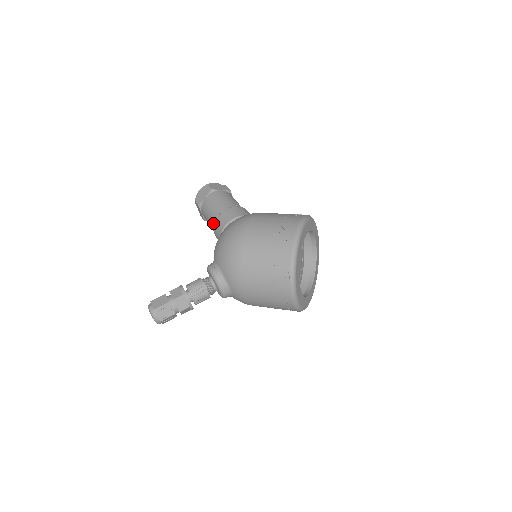
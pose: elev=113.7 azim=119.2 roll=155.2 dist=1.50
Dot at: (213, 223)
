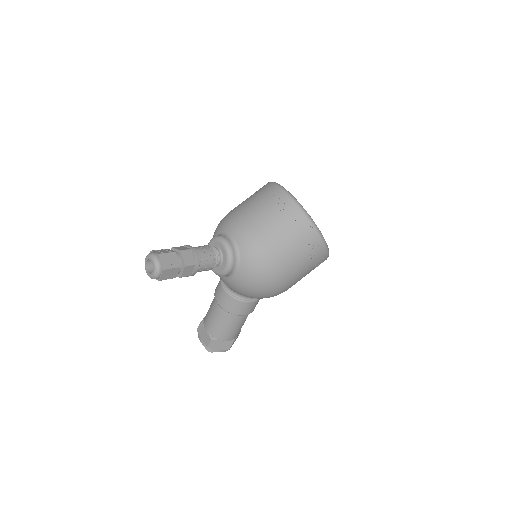
Dot at: (214, 300)
